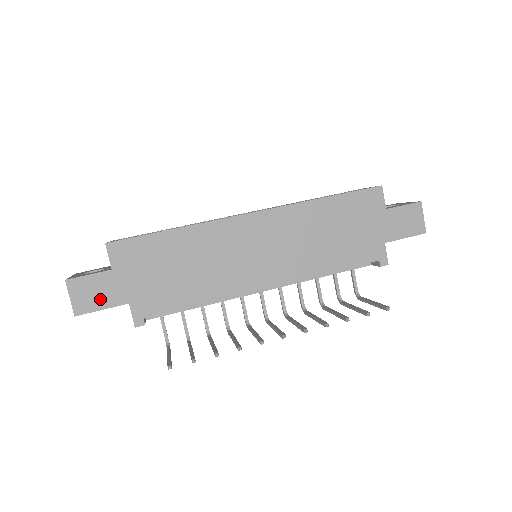
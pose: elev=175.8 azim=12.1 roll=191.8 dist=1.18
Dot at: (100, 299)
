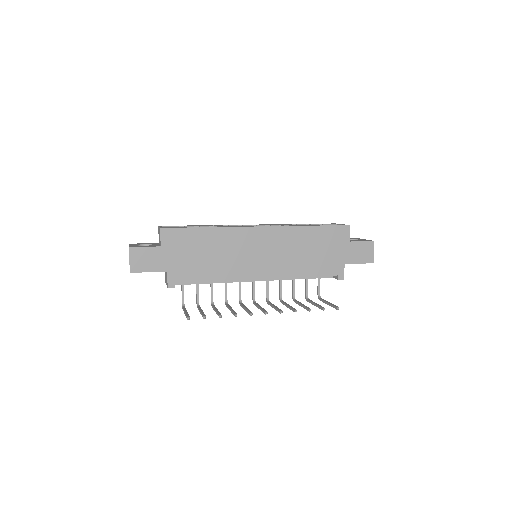
Dot at: (149, 265)
